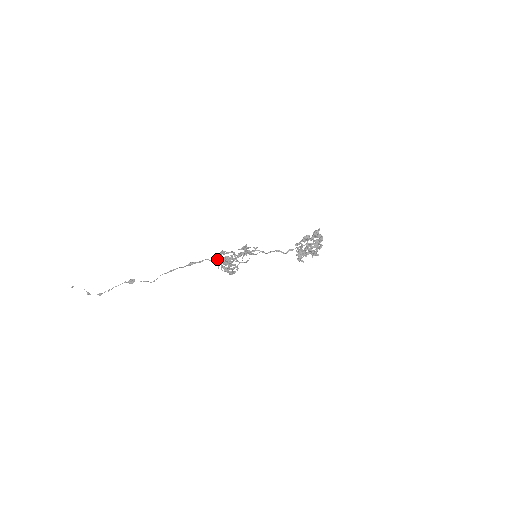
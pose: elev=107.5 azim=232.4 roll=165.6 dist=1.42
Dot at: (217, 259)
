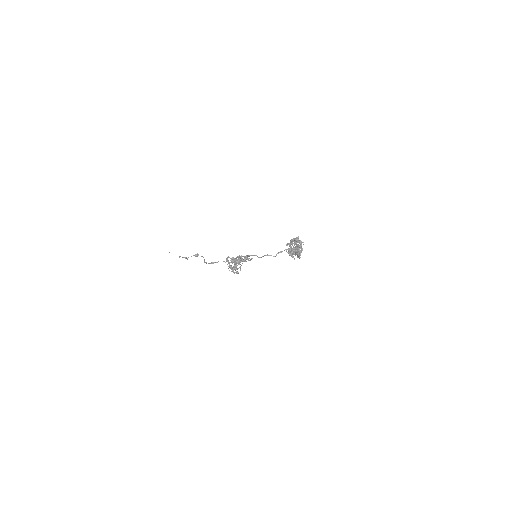
Dot at: (227, 261)
